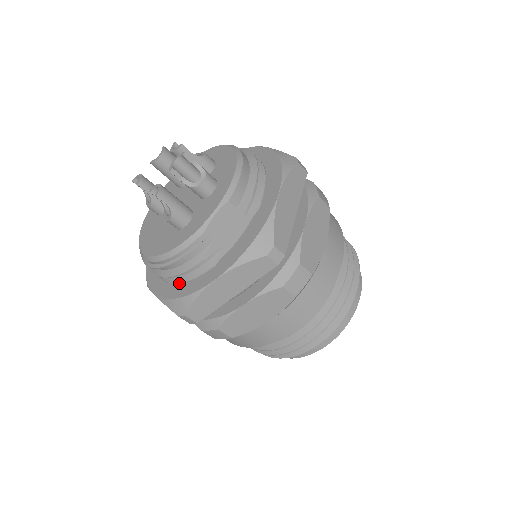
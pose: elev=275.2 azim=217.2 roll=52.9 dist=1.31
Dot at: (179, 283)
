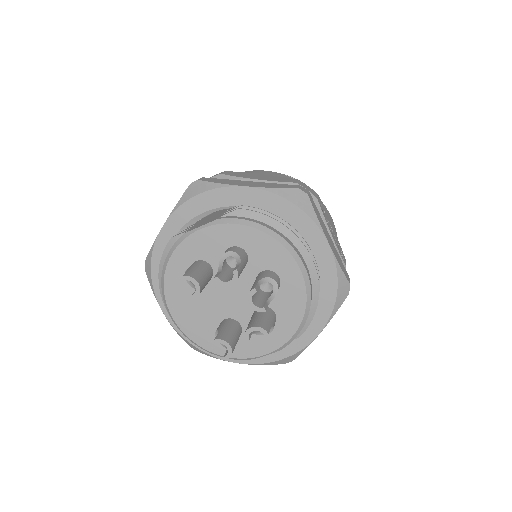
Dot at: occluded
